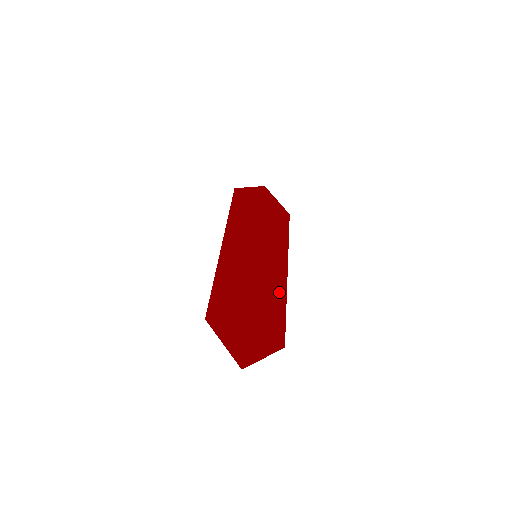
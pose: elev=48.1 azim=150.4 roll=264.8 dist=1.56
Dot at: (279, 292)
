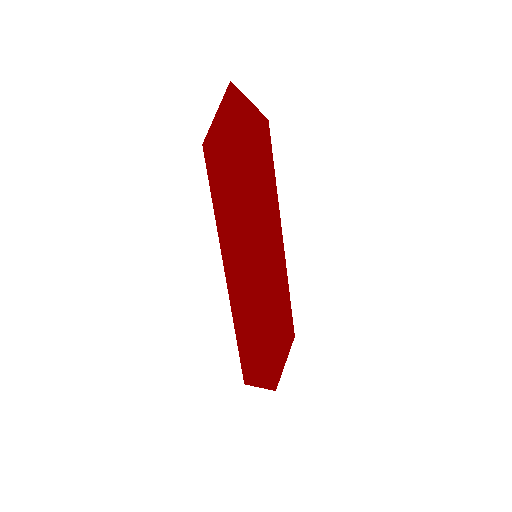
Dot at: (282, 281)
